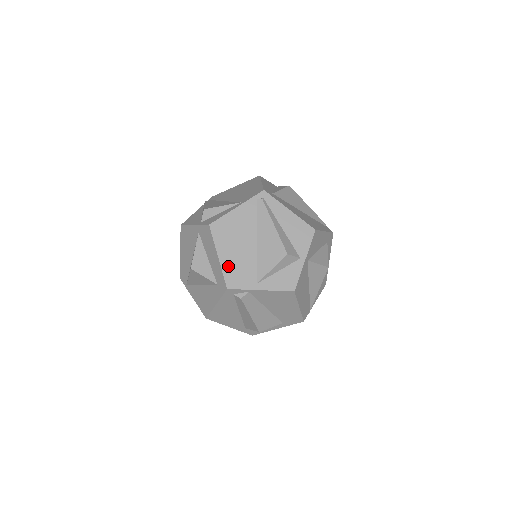
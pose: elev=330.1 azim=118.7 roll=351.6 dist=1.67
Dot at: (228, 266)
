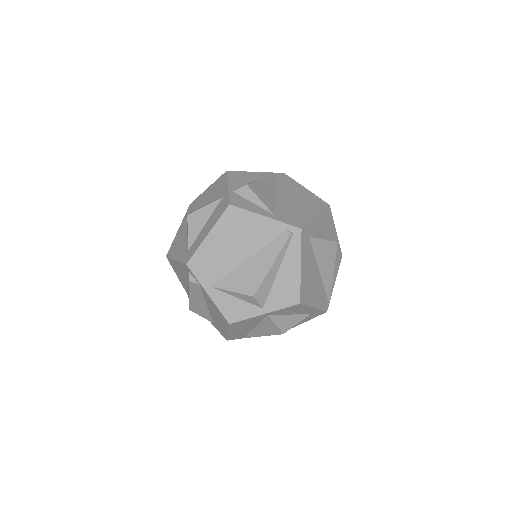
Dot at: (206, 250)
